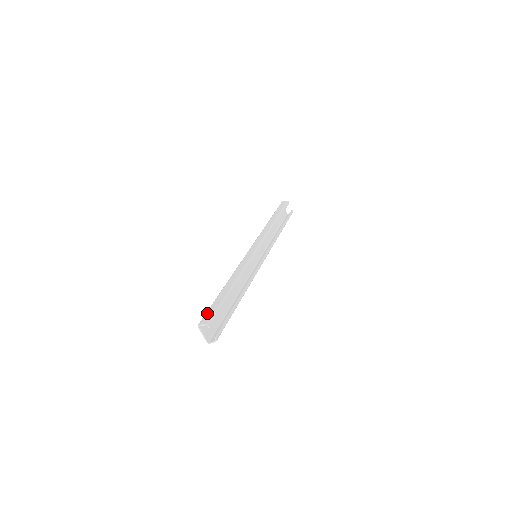
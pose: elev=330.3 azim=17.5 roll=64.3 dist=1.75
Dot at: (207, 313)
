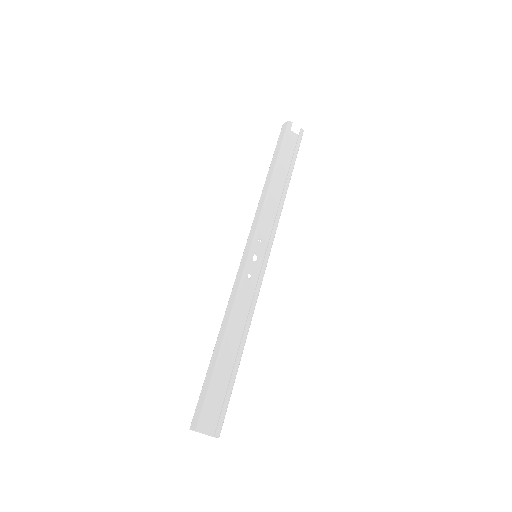
Dot at: (197, 405)
